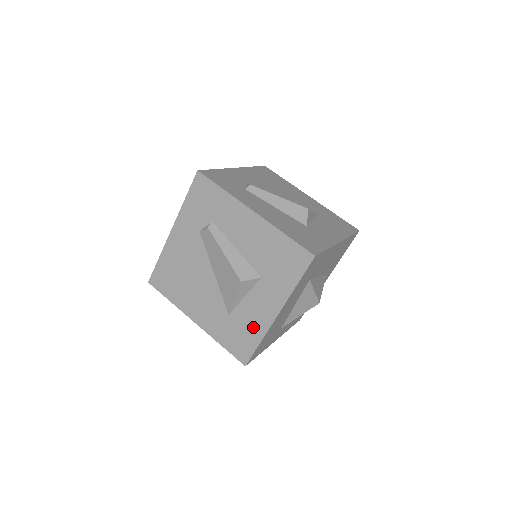
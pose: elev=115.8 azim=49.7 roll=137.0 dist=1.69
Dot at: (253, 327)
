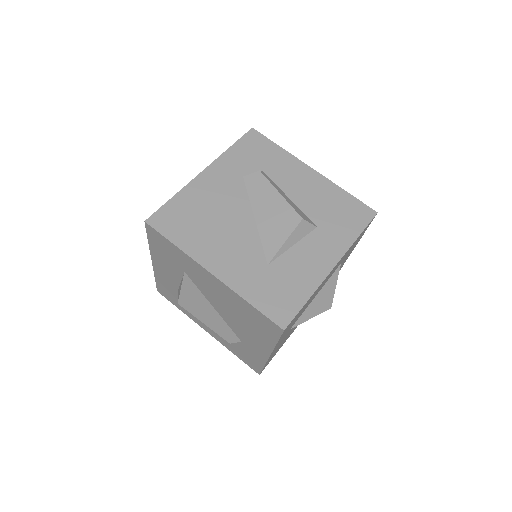
Dot at: (301, 279)
